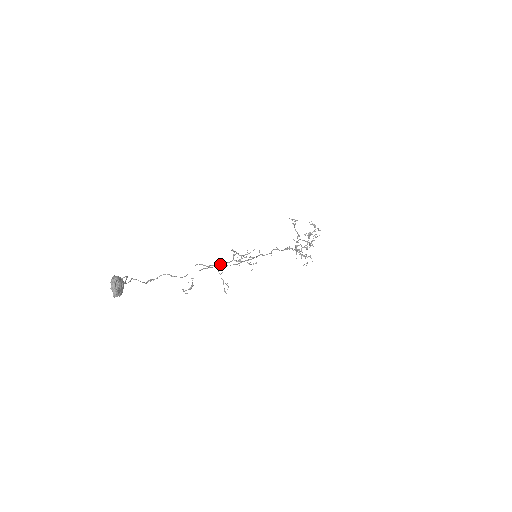
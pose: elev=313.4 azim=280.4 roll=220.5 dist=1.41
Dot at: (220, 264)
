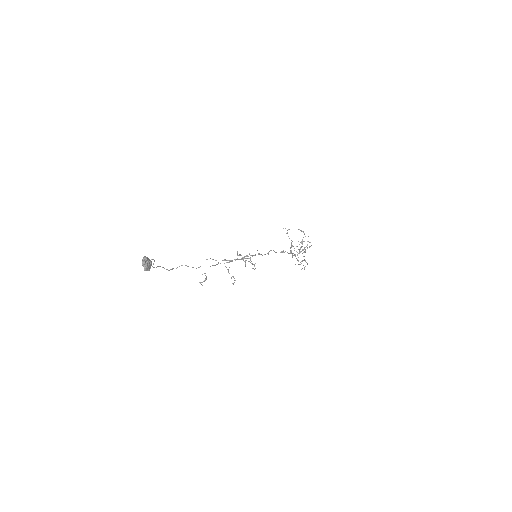
Dot at: (227, 262)
